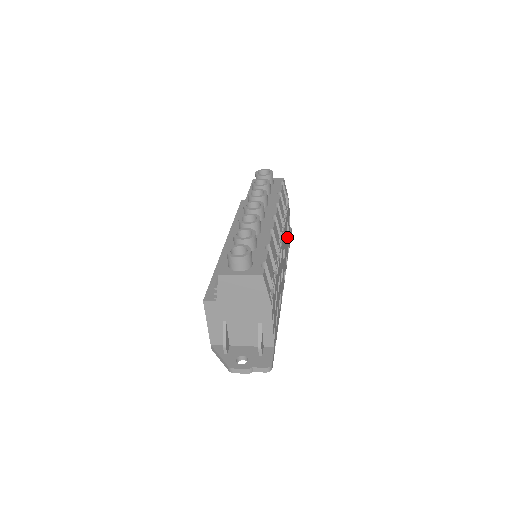
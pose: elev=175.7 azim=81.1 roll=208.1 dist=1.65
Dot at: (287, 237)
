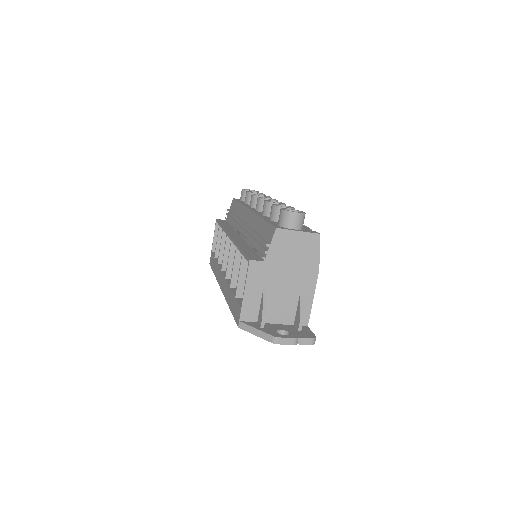
Dot at: occluded
